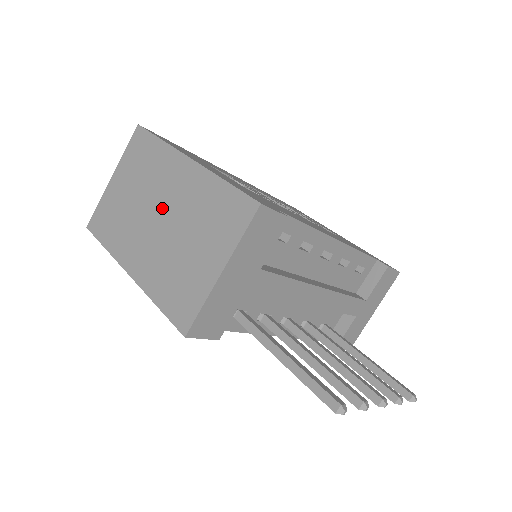
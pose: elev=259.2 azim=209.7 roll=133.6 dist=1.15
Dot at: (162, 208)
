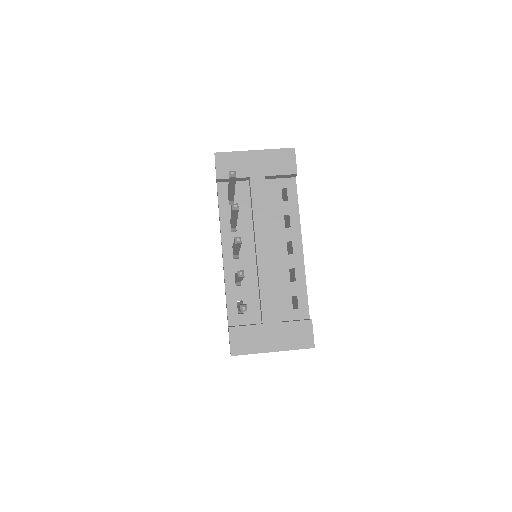
Dot at: occluded
